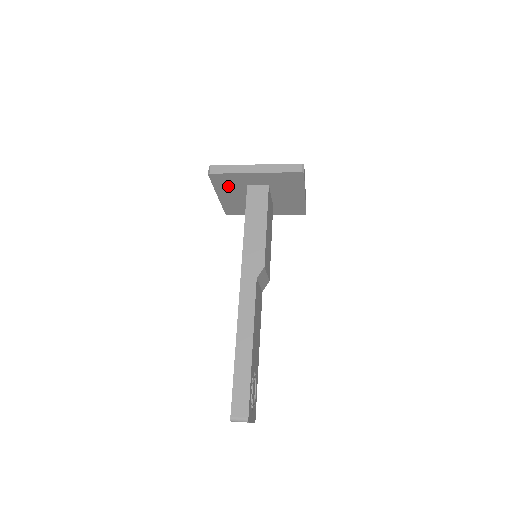
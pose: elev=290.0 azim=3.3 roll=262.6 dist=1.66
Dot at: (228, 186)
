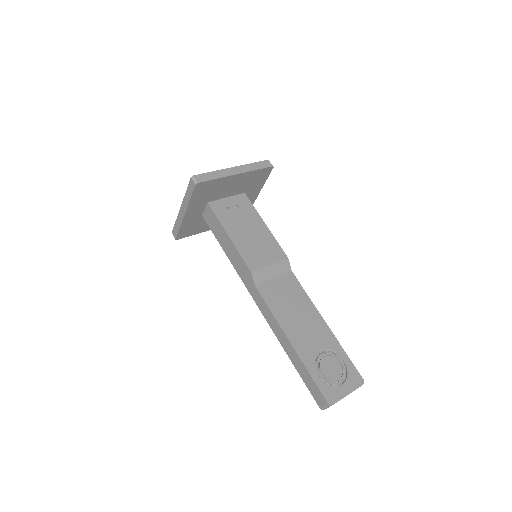
Dot at: (199, 226)
